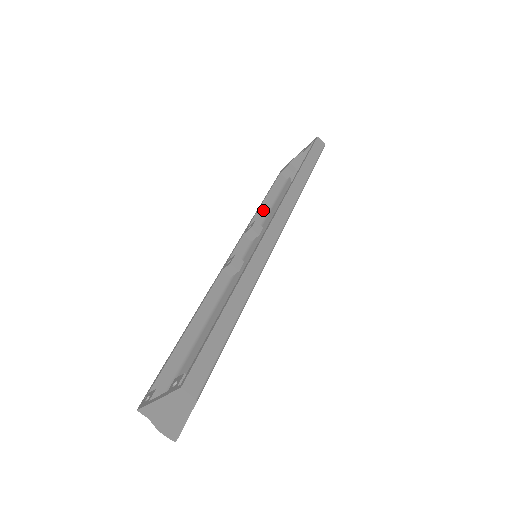
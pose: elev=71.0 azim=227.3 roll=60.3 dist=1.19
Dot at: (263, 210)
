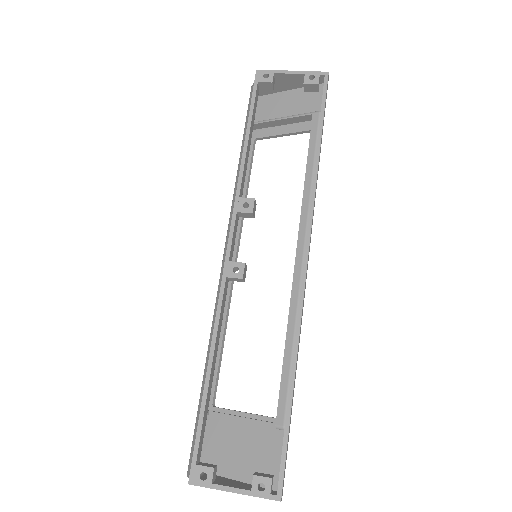
Dot at: (246, 160)
